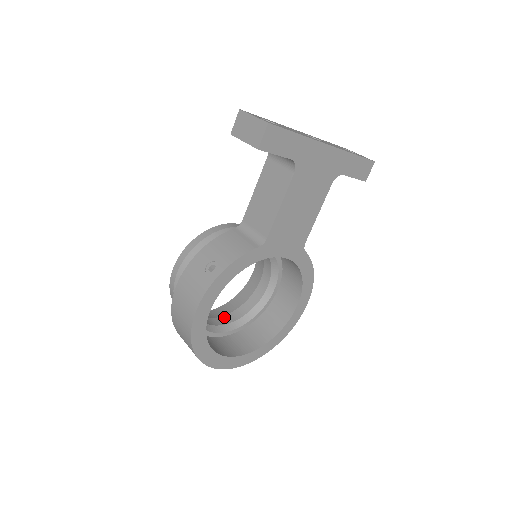
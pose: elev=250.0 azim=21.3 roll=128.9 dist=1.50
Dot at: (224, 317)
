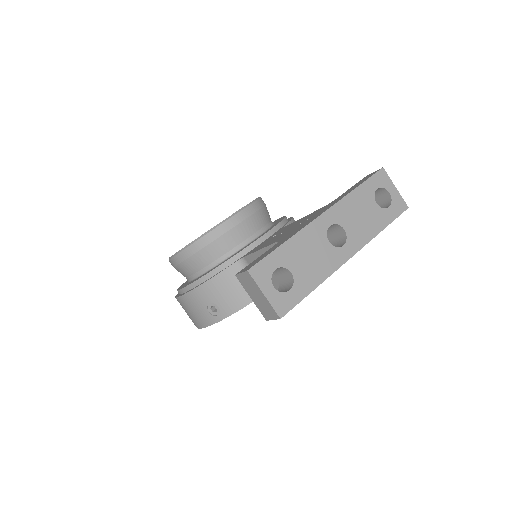
Dot at: occluded
